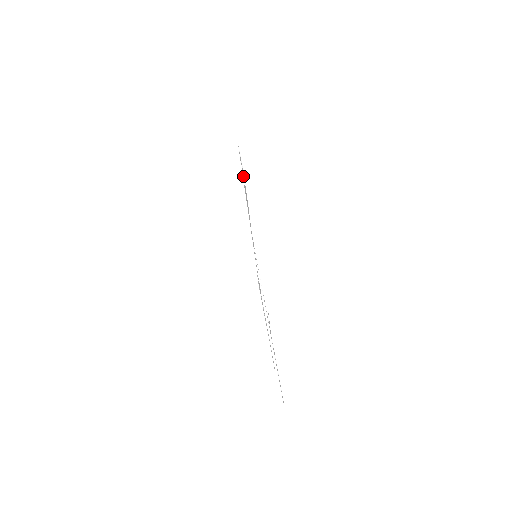
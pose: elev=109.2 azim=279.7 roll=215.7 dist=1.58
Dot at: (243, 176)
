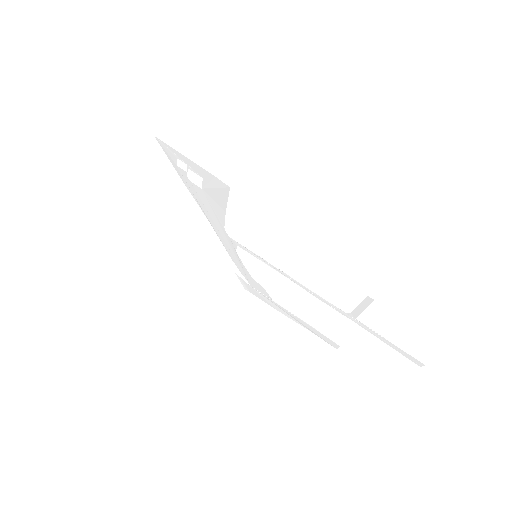
Dot at: occluded
